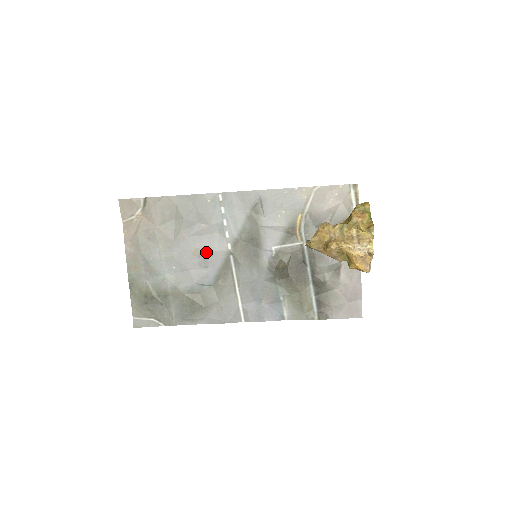
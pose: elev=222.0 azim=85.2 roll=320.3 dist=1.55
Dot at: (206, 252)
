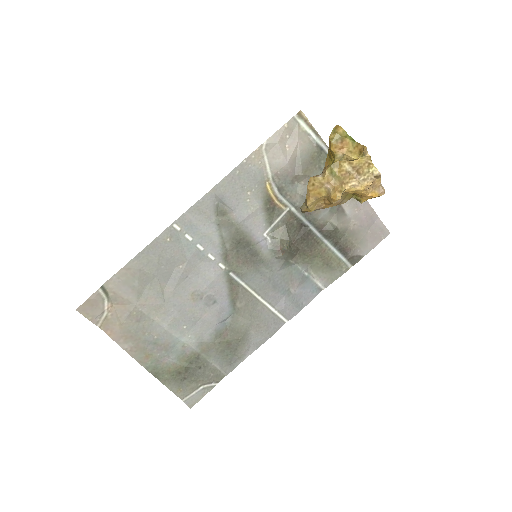
Dot at: (204, 289)
